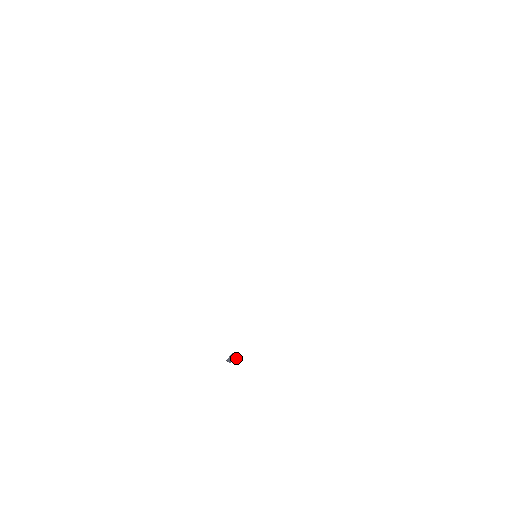
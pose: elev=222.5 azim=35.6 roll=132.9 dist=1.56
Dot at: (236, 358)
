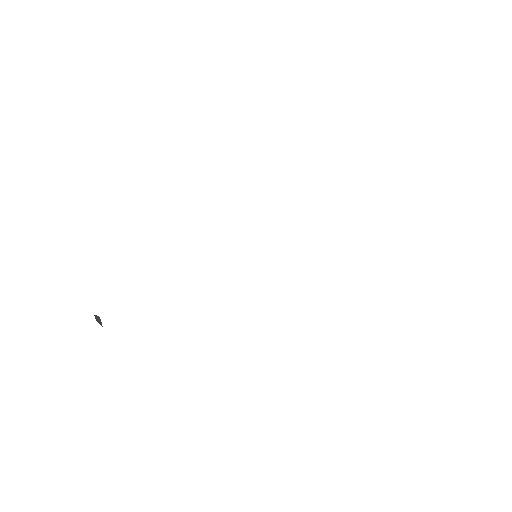
Dot at: occluded
